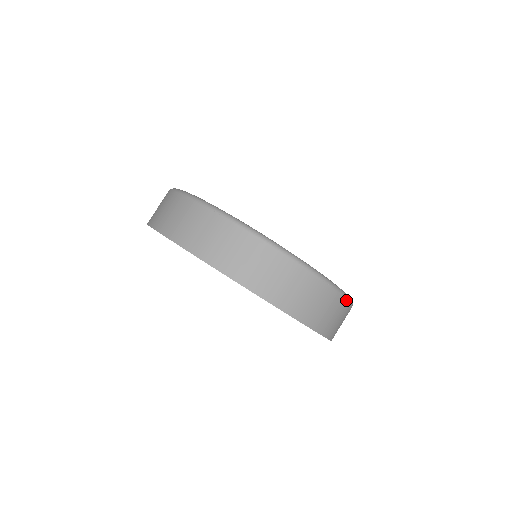
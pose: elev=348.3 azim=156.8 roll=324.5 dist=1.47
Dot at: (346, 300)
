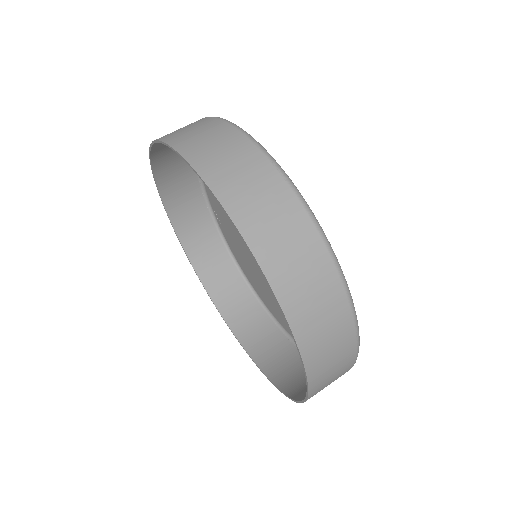
Dot at: (353, 363)
